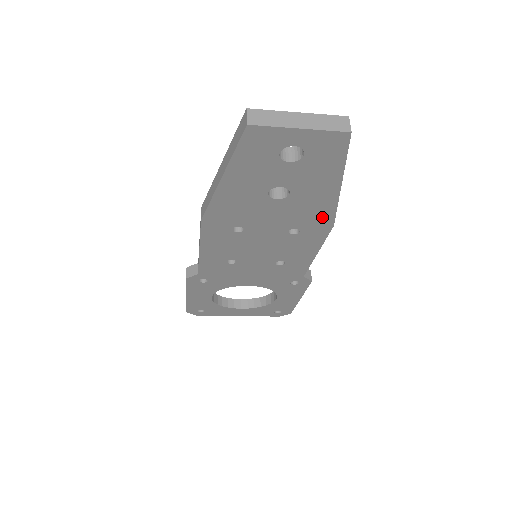
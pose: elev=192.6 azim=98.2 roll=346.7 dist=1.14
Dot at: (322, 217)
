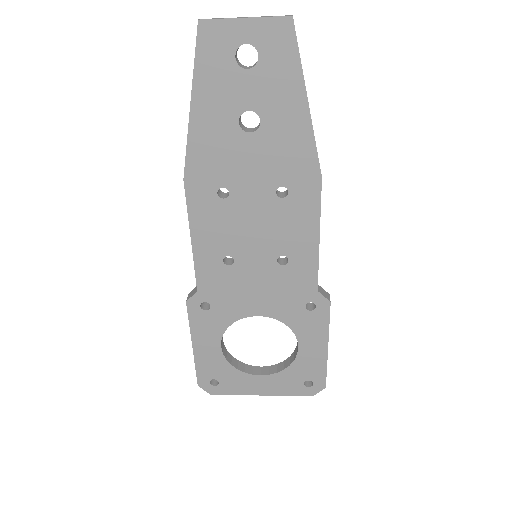
Dot at: (305, 161)
